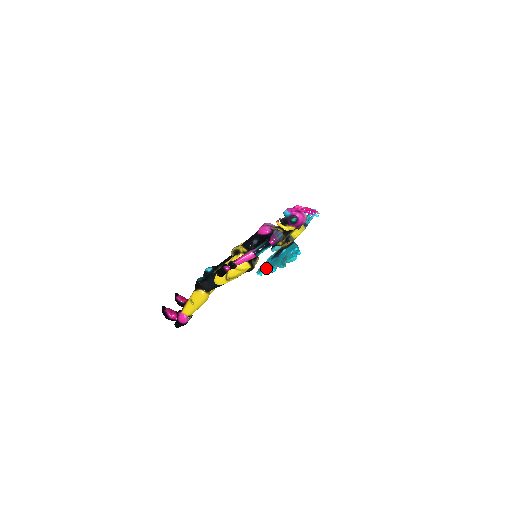
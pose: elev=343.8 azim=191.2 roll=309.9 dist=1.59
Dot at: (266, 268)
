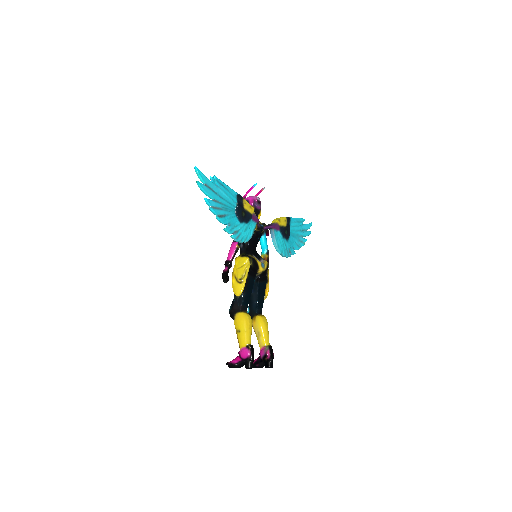
Dot at: (221, 219)
